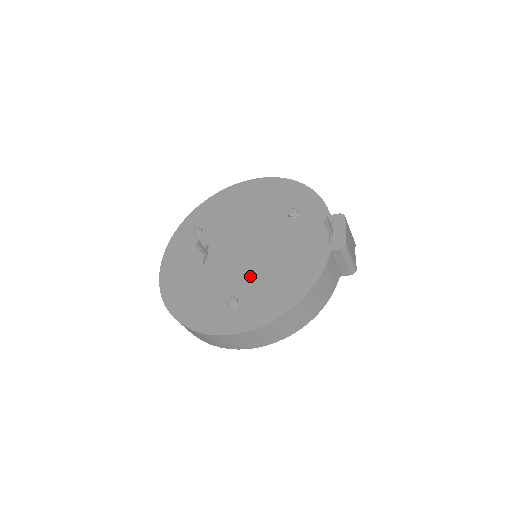
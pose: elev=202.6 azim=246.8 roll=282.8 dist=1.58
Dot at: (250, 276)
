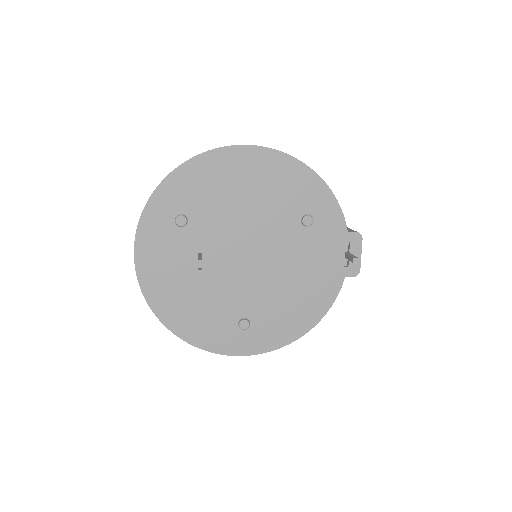
Dot at: (260, 295)
